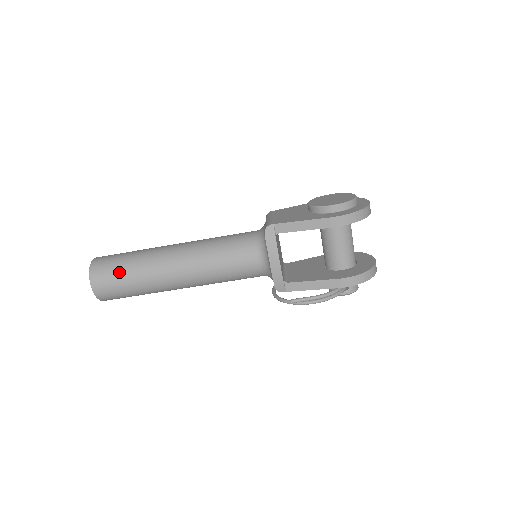
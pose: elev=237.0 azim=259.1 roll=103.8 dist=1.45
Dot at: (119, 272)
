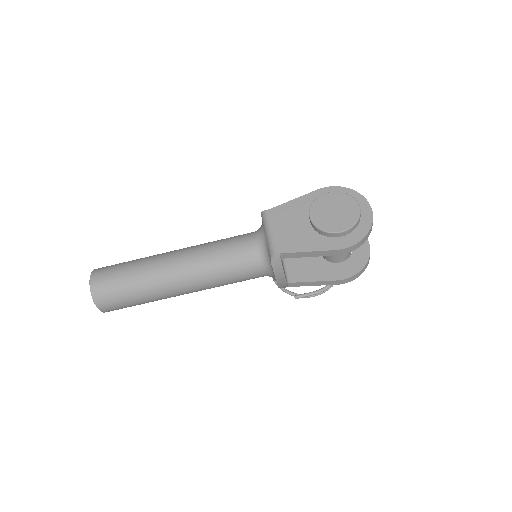
Dot at: (125, 297)
